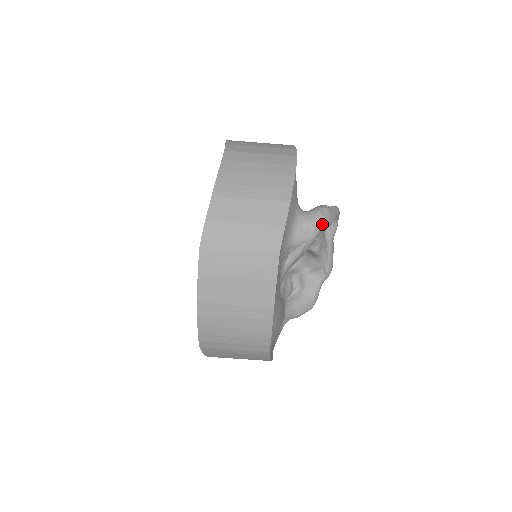
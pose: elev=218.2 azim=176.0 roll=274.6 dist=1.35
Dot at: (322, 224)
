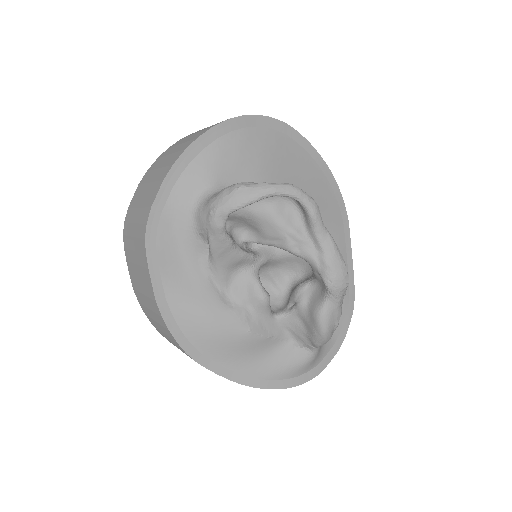
Dot at: (220, 206)
